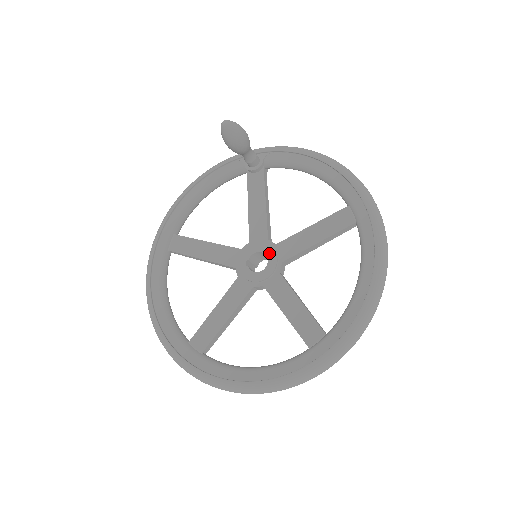
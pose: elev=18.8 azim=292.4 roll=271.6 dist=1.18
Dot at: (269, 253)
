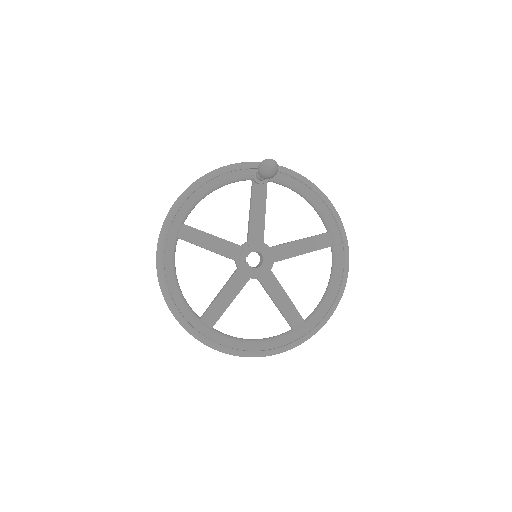
Dot at: (265, 254)
